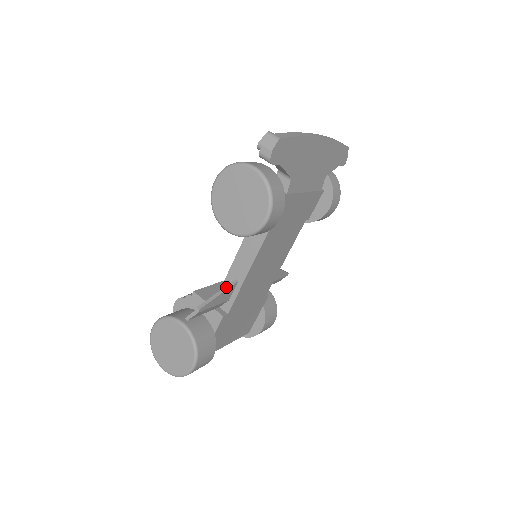
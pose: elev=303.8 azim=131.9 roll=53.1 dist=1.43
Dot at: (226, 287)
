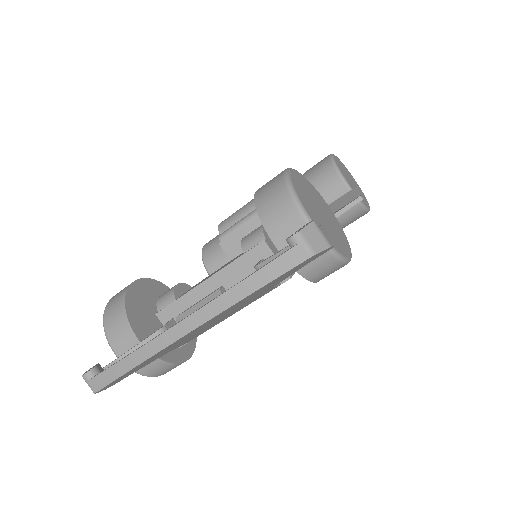
Dot at: occluded
